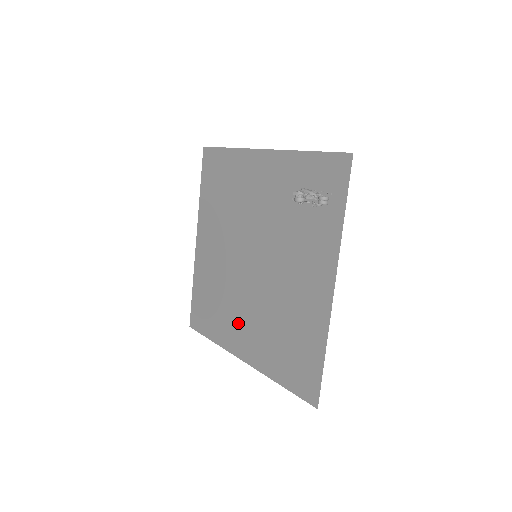
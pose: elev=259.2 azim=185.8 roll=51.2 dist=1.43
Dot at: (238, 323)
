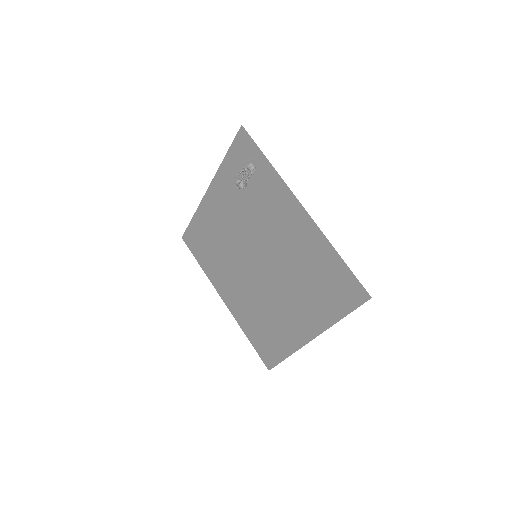
Dot at: (287, 317)
